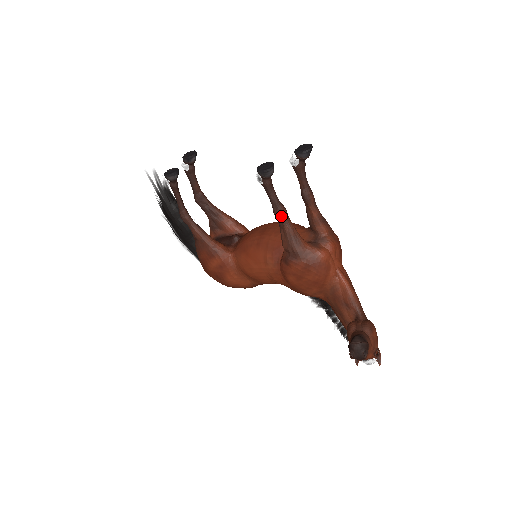
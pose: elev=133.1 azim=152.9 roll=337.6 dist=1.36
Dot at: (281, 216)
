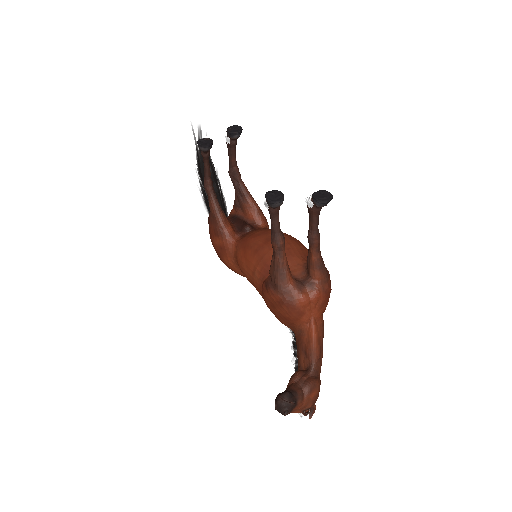
Dot at: (276, 246)
